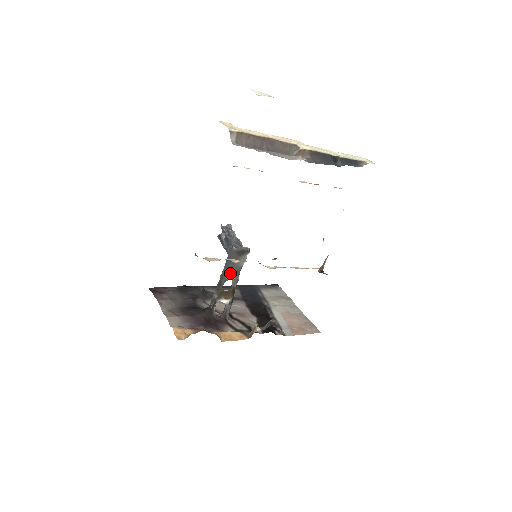
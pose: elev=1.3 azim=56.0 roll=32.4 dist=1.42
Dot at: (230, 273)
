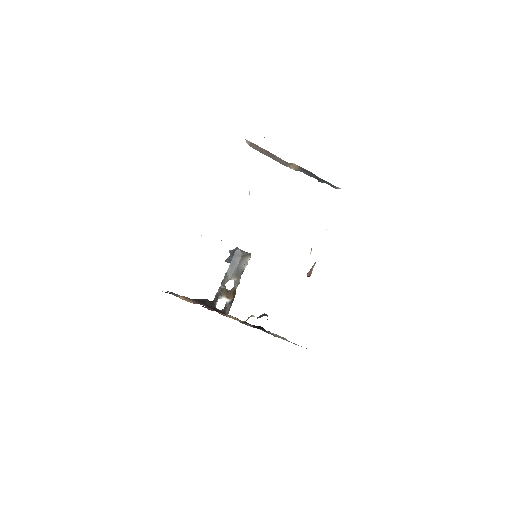
Dot at: (233, 273)
